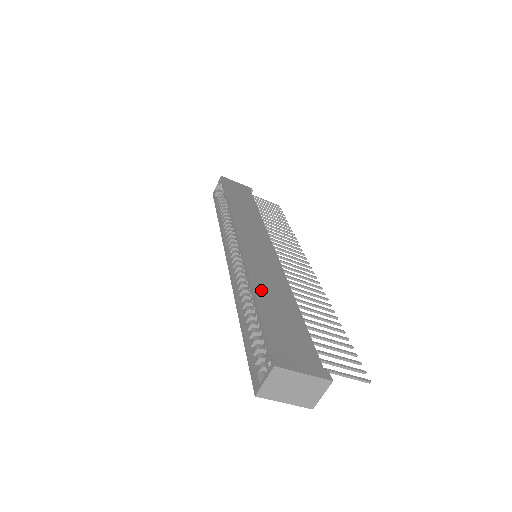
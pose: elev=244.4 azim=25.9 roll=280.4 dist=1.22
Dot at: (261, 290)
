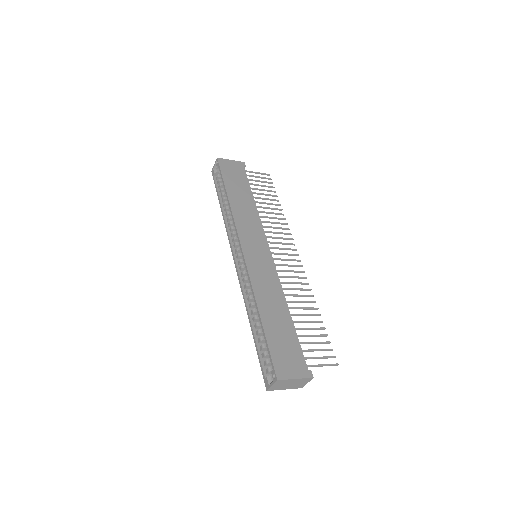
Dot at: (264, 307)
